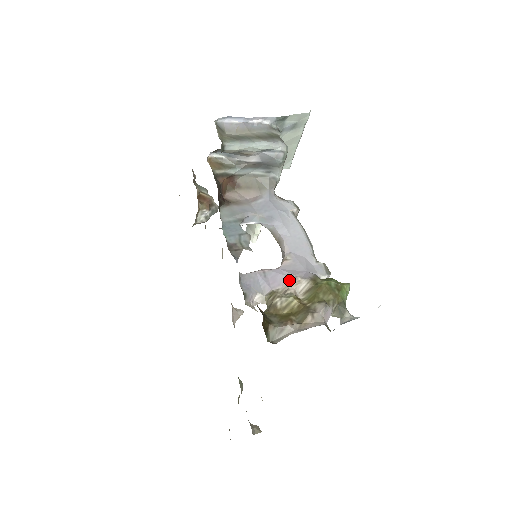
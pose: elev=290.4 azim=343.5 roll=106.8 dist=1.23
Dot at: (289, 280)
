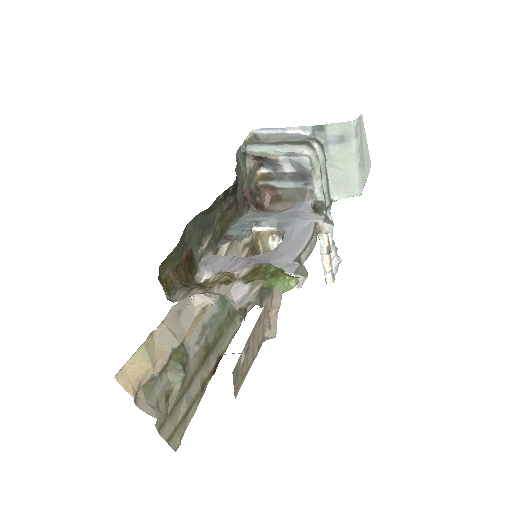
Dot at: (244, 265)
